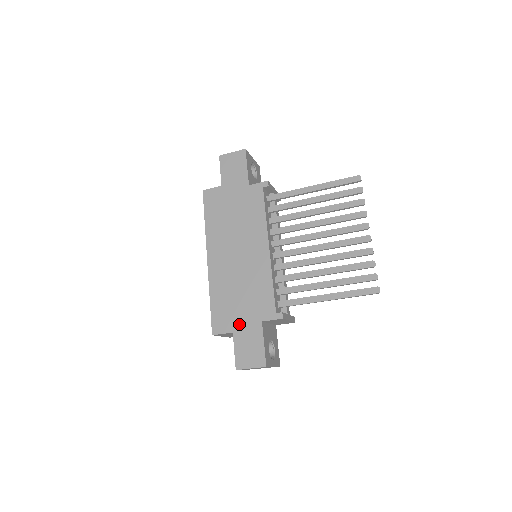
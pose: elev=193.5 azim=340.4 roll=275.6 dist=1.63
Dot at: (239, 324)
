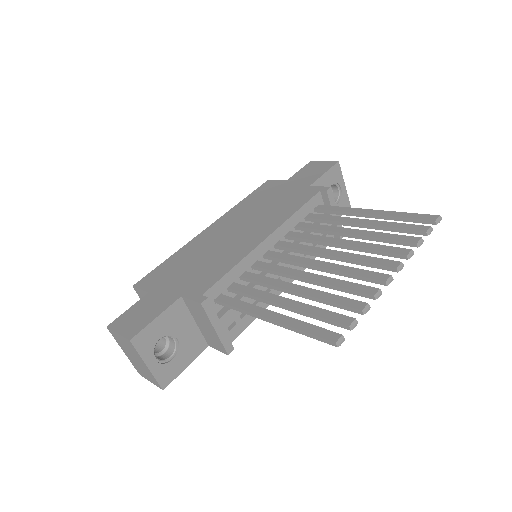
Dot at: (162, 288)
